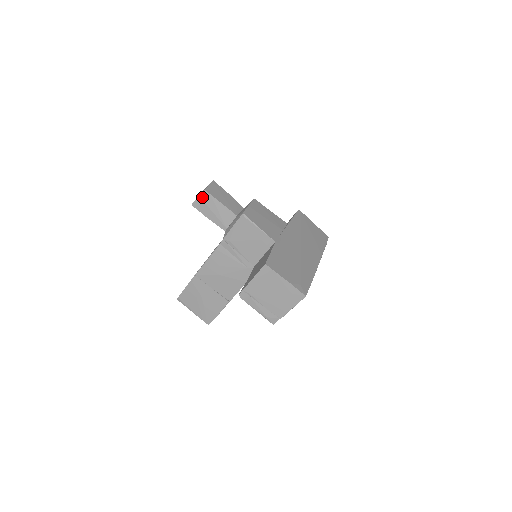
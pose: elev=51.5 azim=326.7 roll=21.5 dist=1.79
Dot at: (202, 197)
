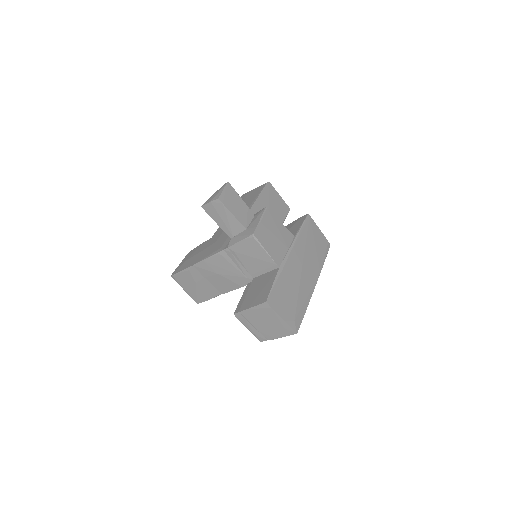
Dot at: (214, 204)
